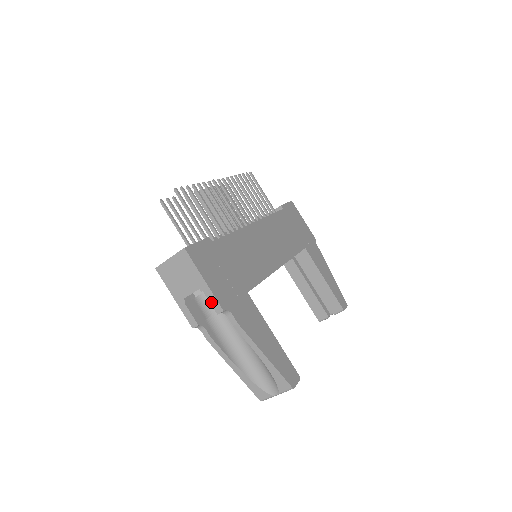
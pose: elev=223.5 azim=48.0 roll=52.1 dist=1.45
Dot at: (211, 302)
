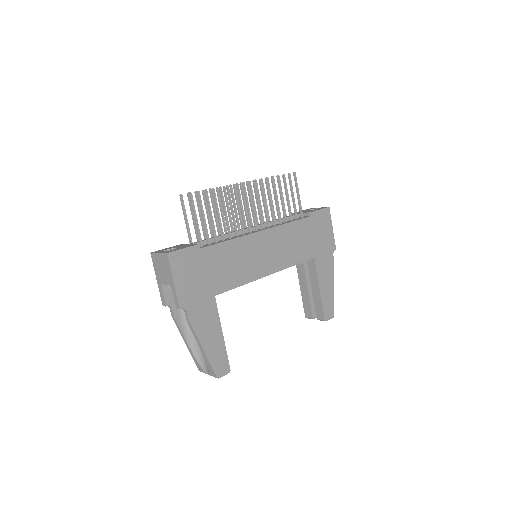
Dot at: (175, 298)
